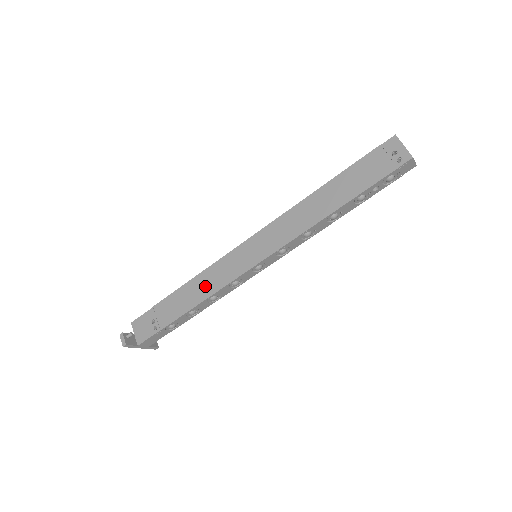
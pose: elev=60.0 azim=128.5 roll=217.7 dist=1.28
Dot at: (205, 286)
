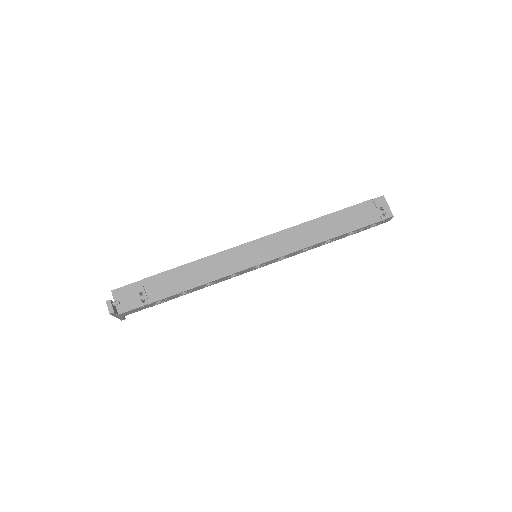
Dot at: (206, 272)
